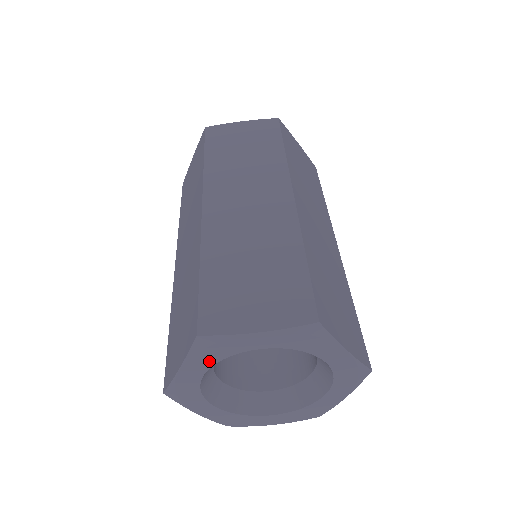
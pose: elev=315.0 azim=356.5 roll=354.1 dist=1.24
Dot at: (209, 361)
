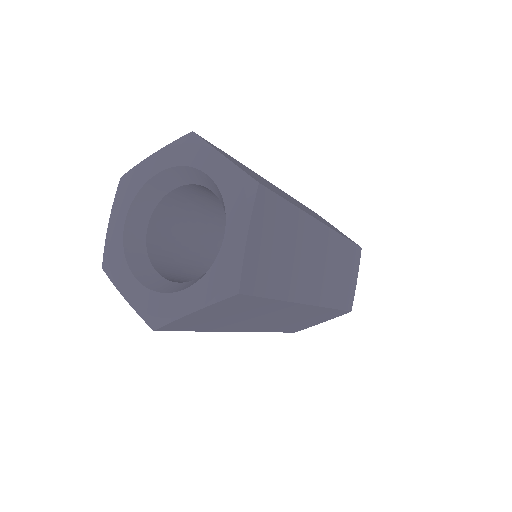
Dot at: (174, 160)
